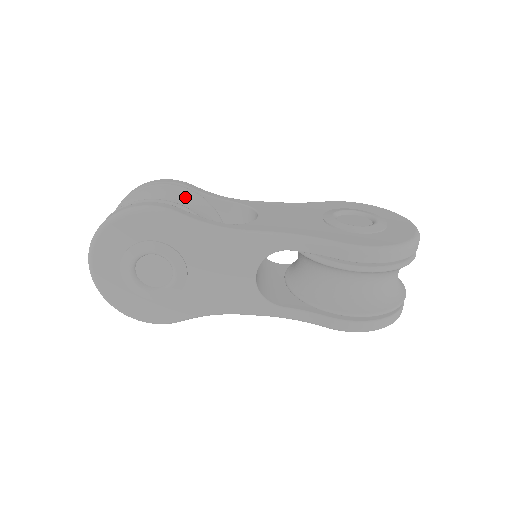
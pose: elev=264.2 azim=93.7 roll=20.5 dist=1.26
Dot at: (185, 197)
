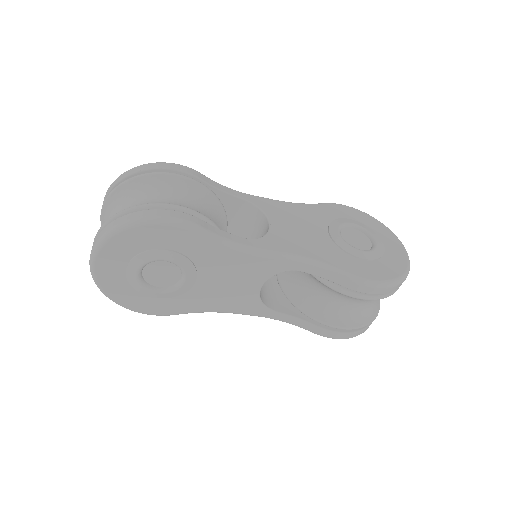
Dot at: (196, 192)
